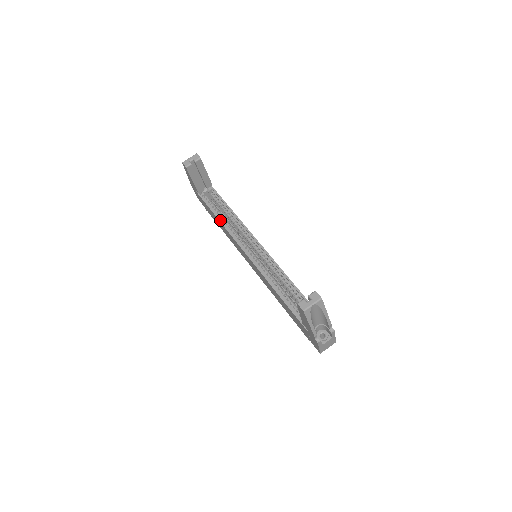
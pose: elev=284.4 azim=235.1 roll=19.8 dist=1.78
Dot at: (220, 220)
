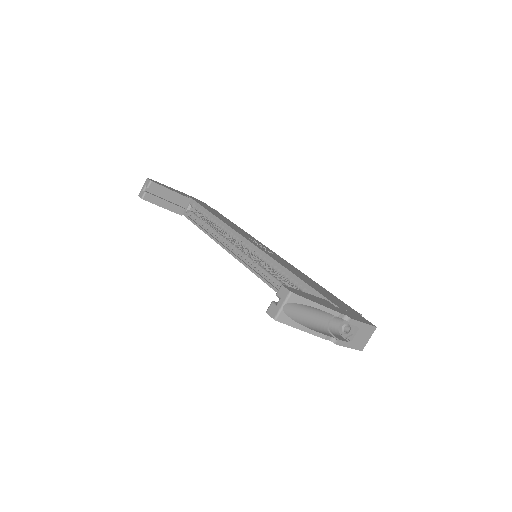
Dot at: (207, 234)
